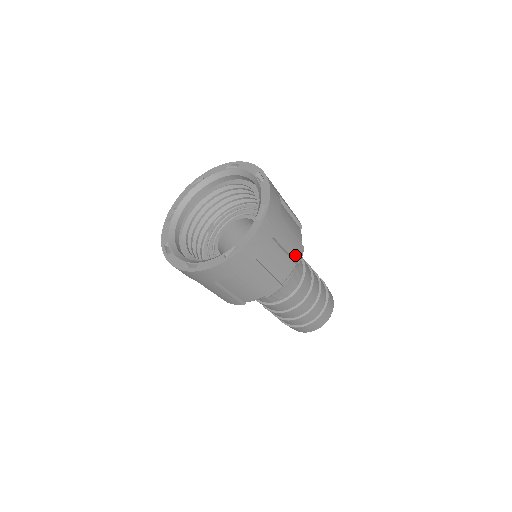
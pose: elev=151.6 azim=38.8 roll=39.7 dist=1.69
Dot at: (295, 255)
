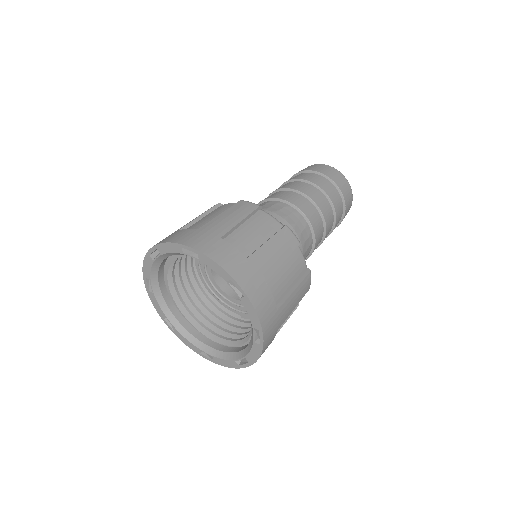
Dot at: (303, 294)
